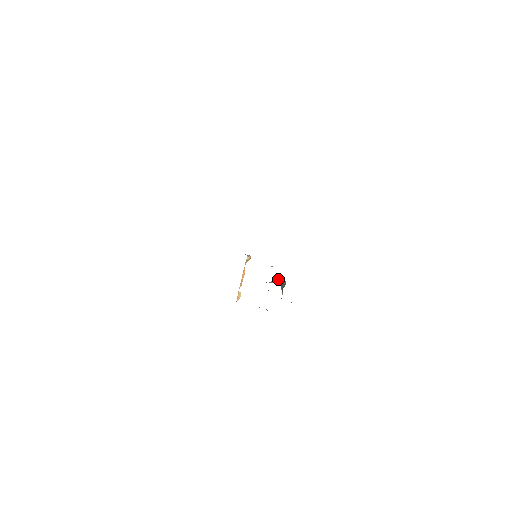
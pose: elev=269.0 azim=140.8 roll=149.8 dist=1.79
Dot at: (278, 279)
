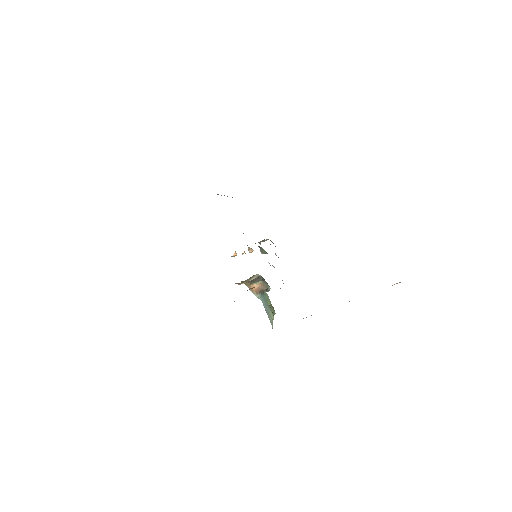
Dot at: (265, 283)
